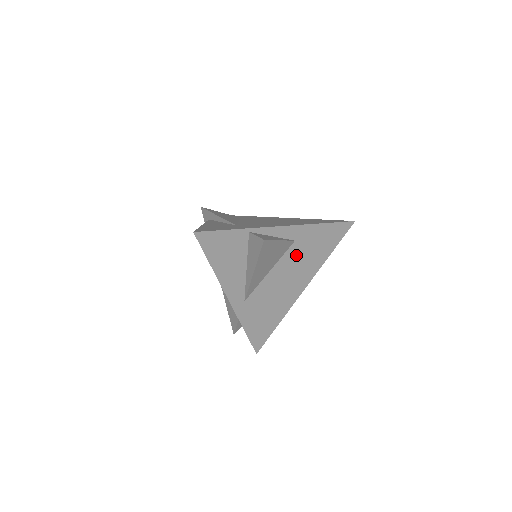
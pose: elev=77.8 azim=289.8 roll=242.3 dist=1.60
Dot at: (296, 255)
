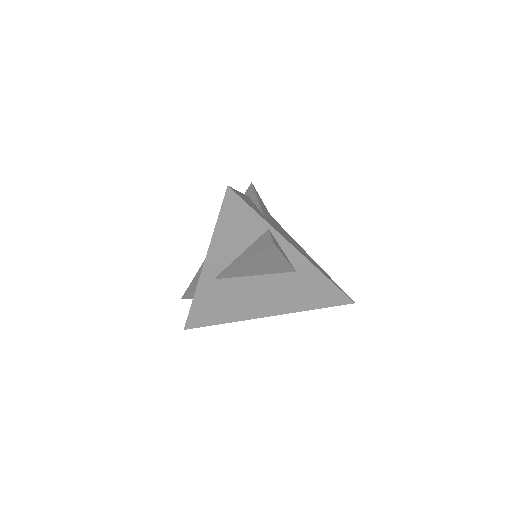
Dot at: (286, 283)
